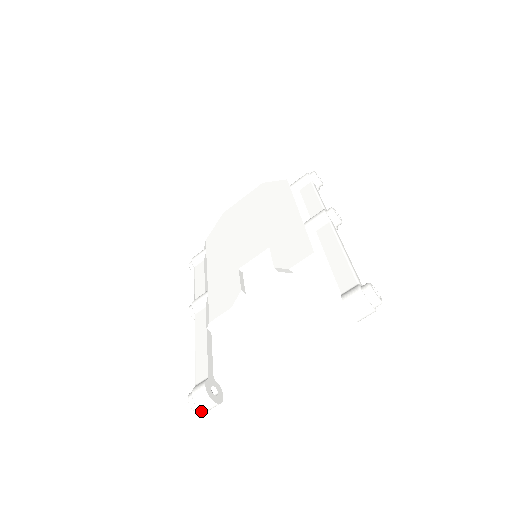
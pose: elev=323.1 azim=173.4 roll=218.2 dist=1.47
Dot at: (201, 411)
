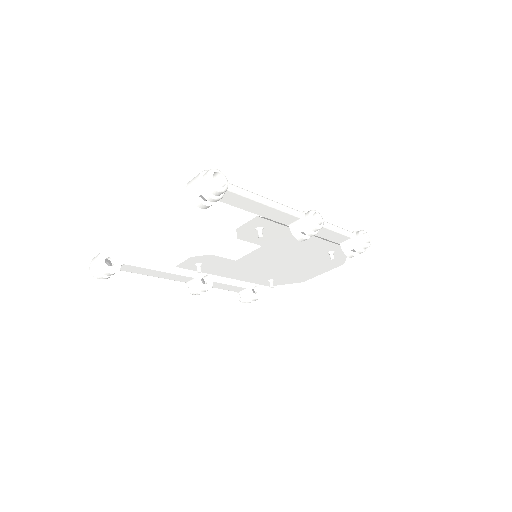
Dot at: (92, 273)
